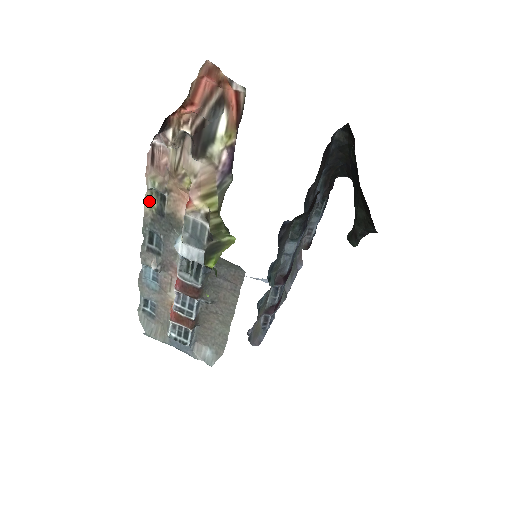
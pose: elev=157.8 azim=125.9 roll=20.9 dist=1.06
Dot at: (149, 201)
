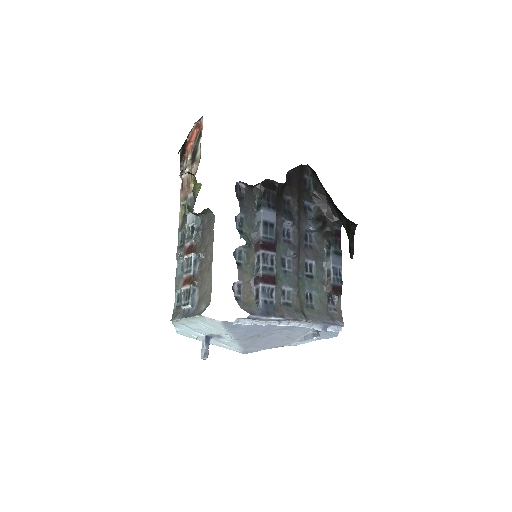
Dot at: (181, 214)
